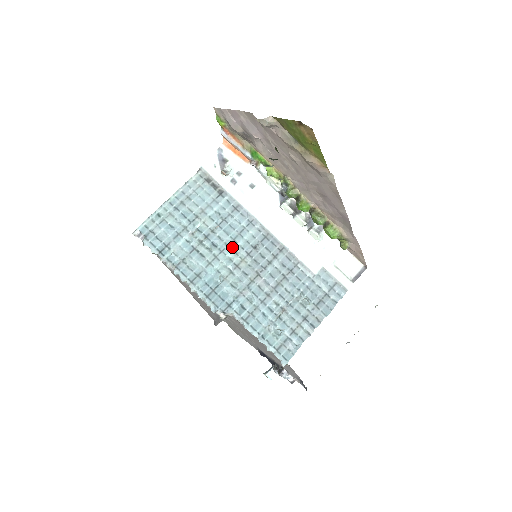
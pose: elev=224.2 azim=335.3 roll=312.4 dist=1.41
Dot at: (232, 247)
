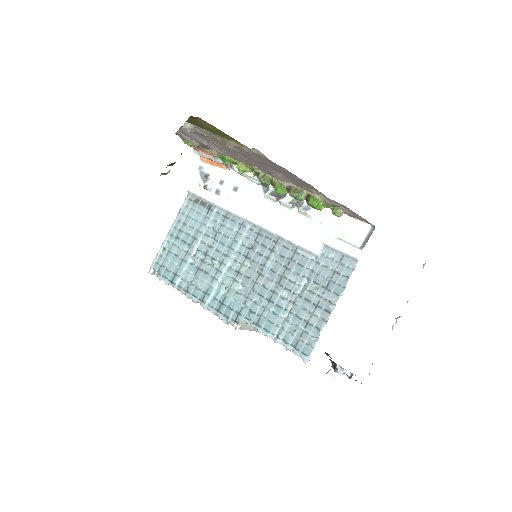
Dot at: (230, 255)
